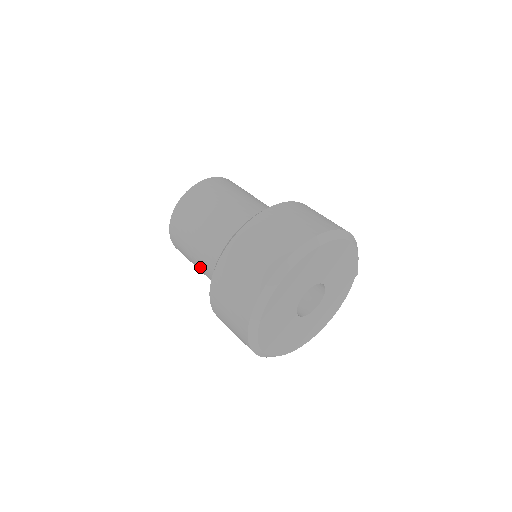
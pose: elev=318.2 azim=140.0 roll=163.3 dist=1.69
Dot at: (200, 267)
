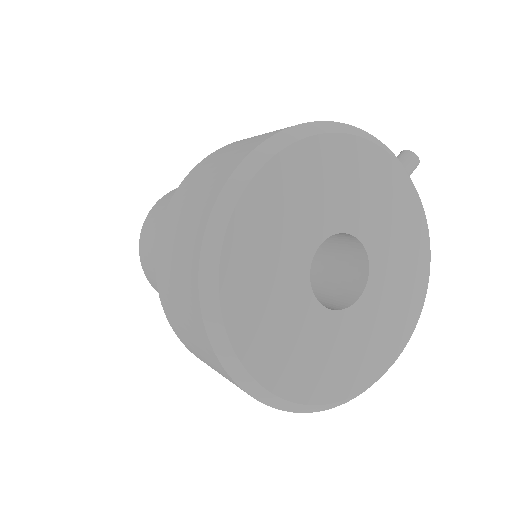
Dot at: occluded
